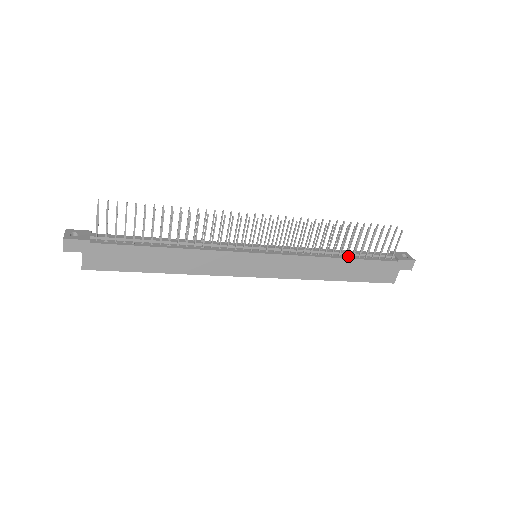
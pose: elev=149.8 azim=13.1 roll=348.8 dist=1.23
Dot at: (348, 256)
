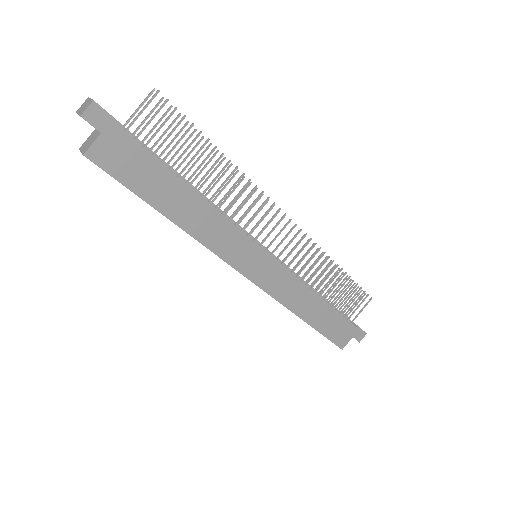
Dot at: (325, 301)
